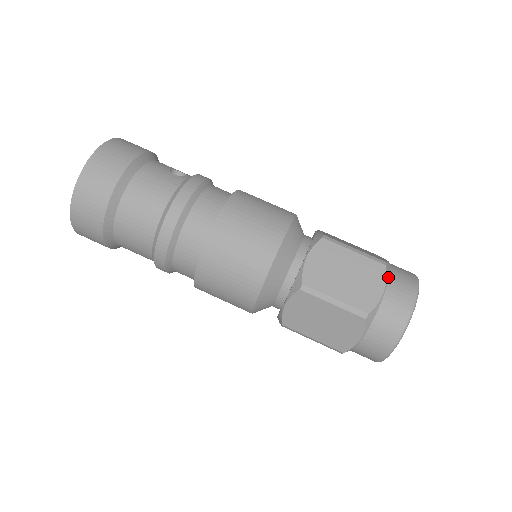
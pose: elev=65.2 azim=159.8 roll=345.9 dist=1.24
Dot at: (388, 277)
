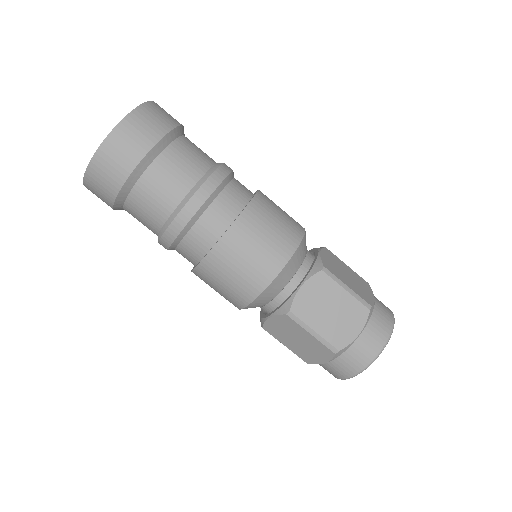
Dot at: occluded
